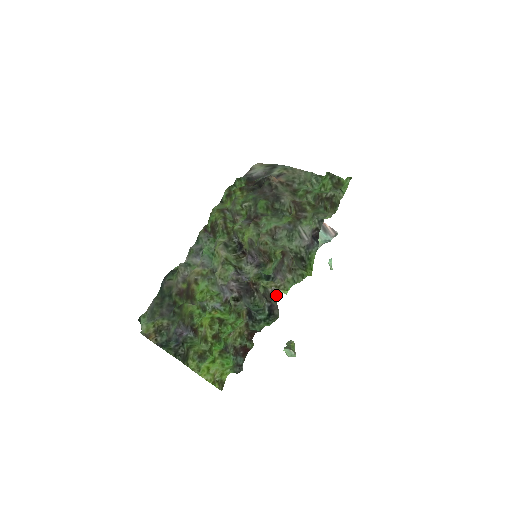
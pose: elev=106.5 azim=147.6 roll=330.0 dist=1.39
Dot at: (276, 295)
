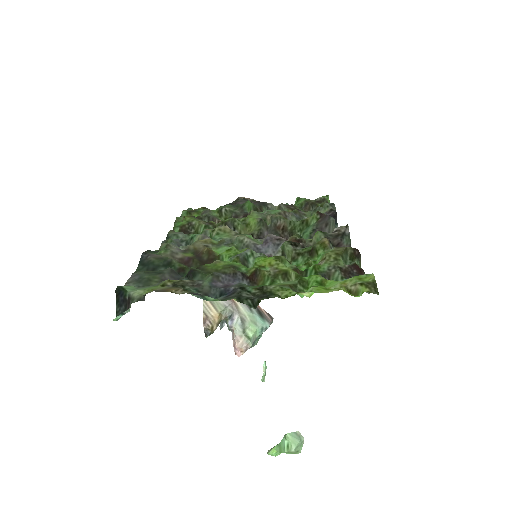
Dot at: (347, 231)
